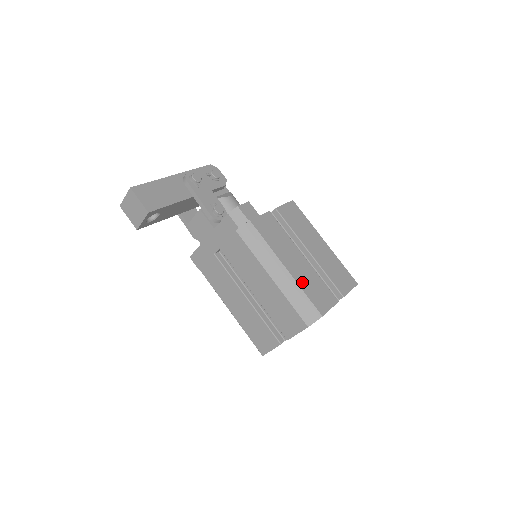
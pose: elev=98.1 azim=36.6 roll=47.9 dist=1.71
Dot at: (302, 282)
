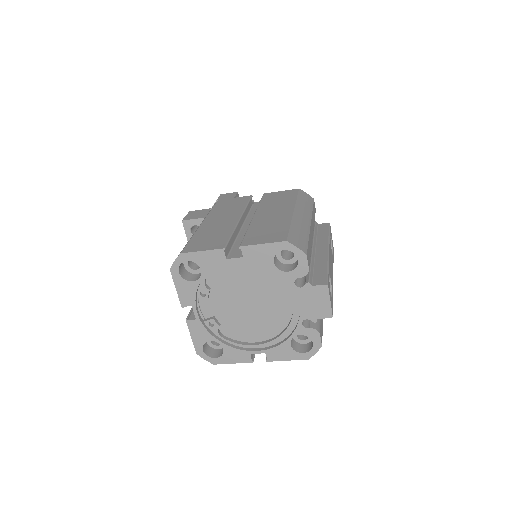
Dot at: (203, 232)
